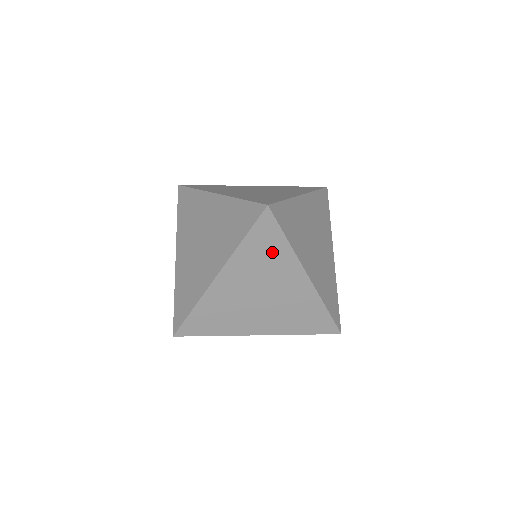
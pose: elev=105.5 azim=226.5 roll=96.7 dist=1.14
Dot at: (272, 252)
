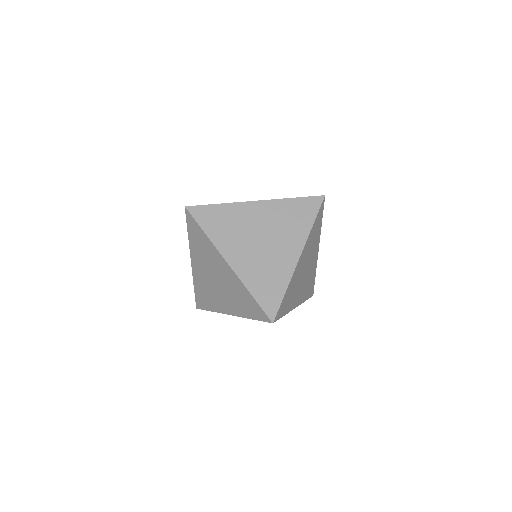
Dot at: (203, 242)
